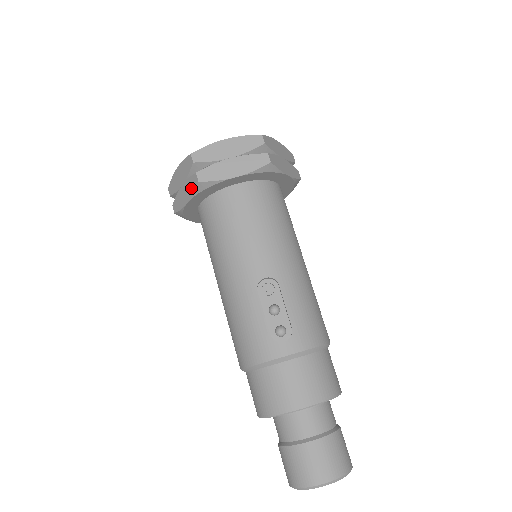
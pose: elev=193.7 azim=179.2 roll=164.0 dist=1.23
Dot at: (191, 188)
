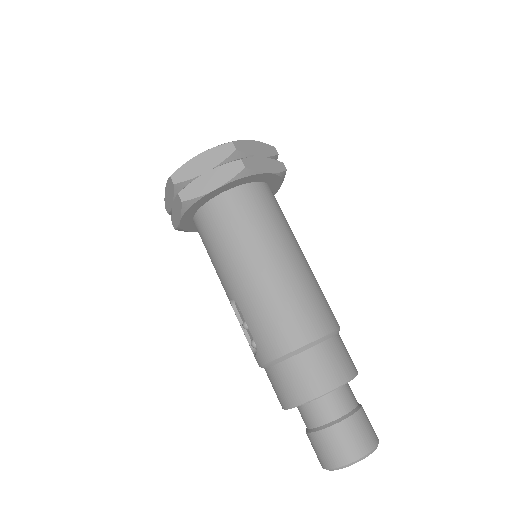
Dot at: occluded
